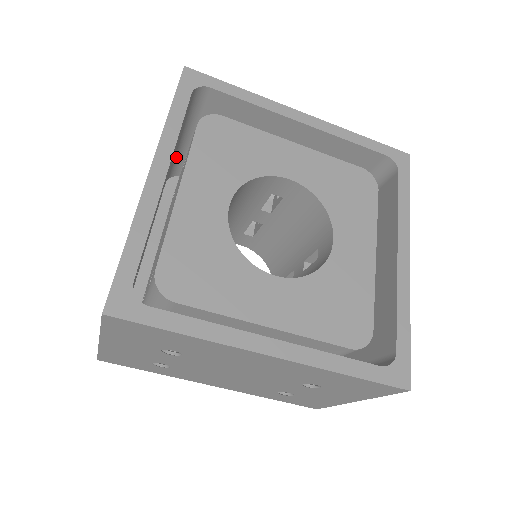
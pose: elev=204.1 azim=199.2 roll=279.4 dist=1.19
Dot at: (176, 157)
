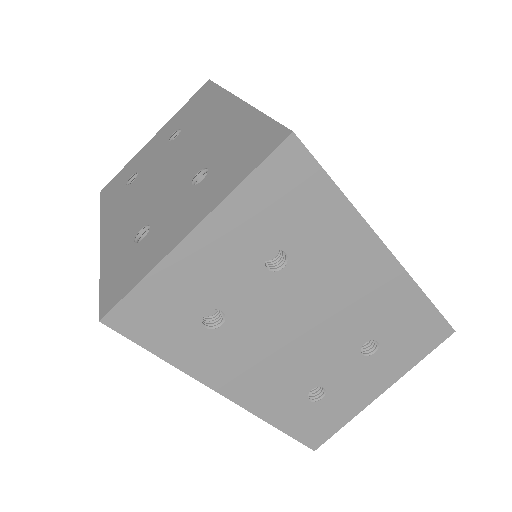
Dot at: occluded
